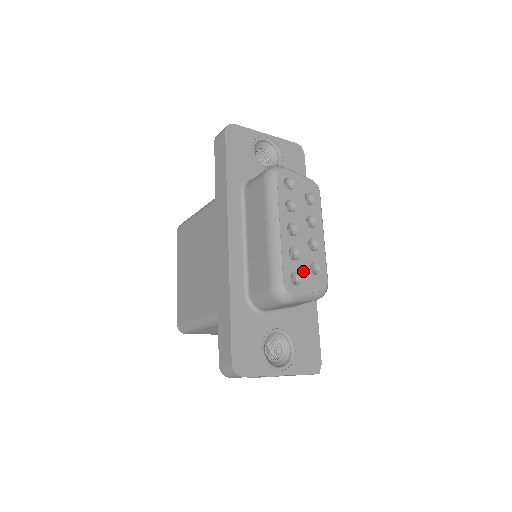
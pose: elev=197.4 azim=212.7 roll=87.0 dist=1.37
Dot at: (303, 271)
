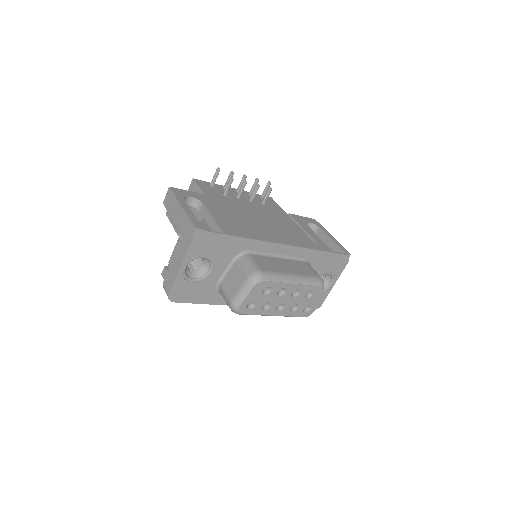
Dot at: (306, 303)
